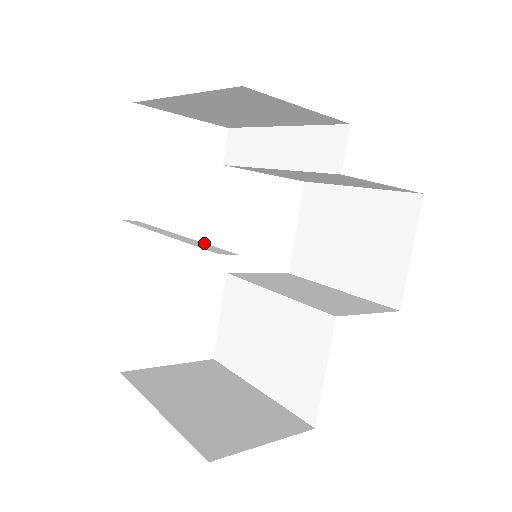
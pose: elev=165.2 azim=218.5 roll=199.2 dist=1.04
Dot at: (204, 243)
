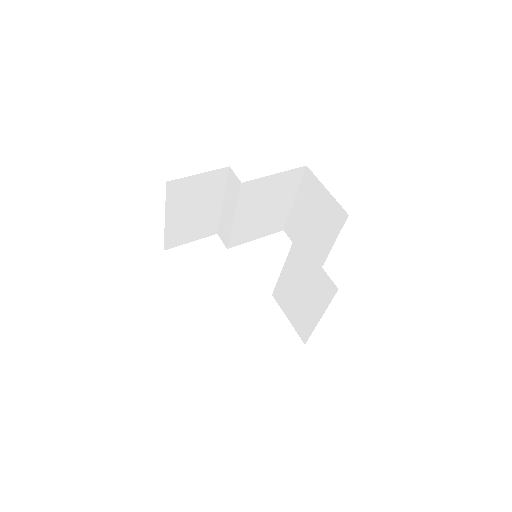
Dot at: occluded
